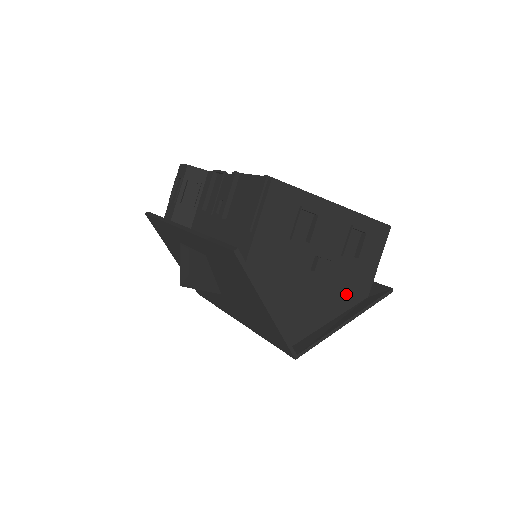
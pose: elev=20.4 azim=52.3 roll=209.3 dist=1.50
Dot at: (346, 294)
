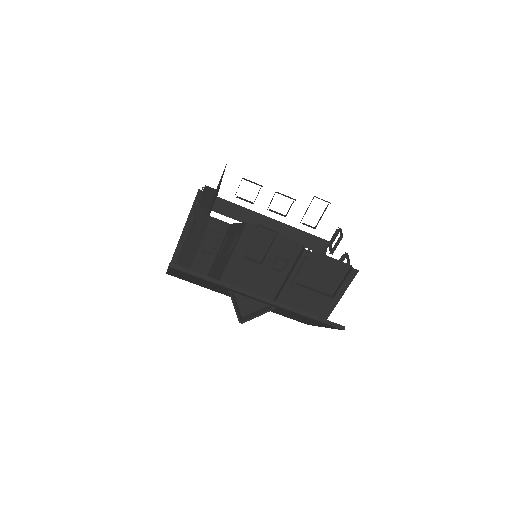
Dot at: occluded
